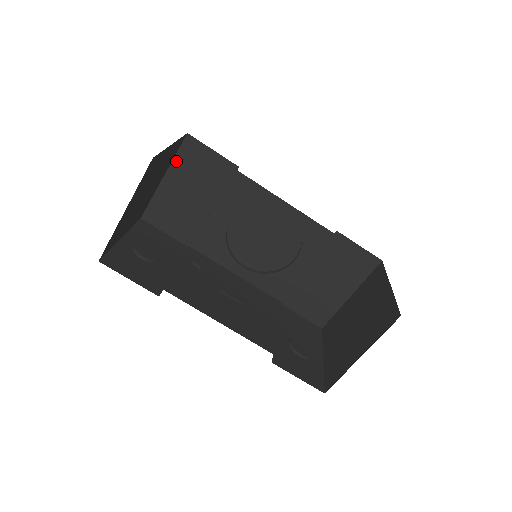
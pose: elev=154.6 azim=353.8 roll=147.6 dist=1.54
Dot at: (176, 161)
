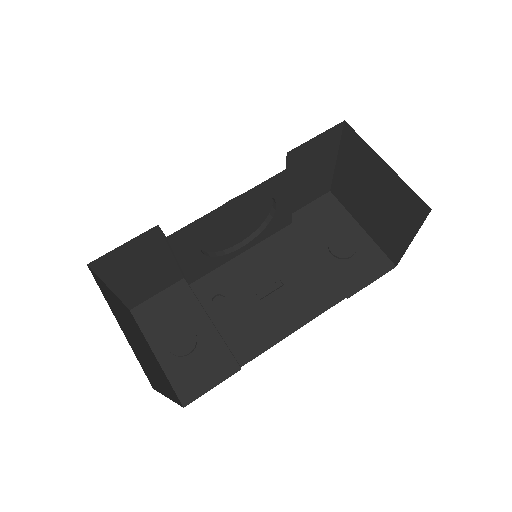
Dot at: (105, 278)
